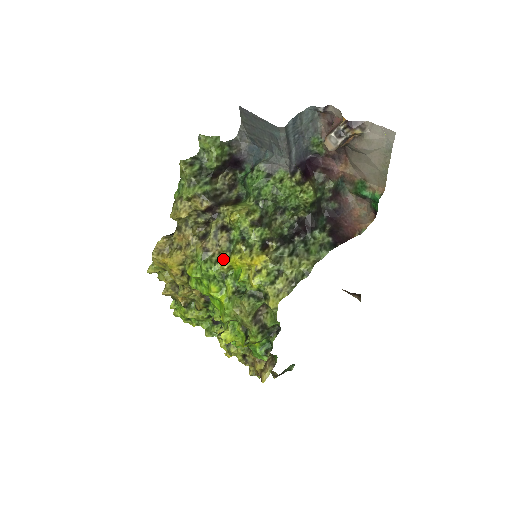
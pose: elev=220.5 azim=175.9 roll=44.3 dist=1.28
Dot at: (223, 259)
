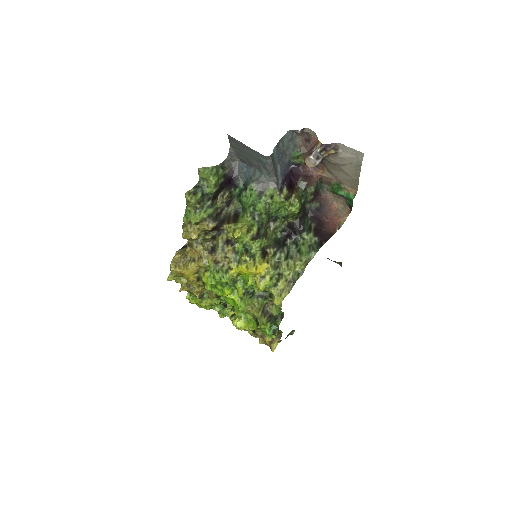
Dot at: (232, 268)
